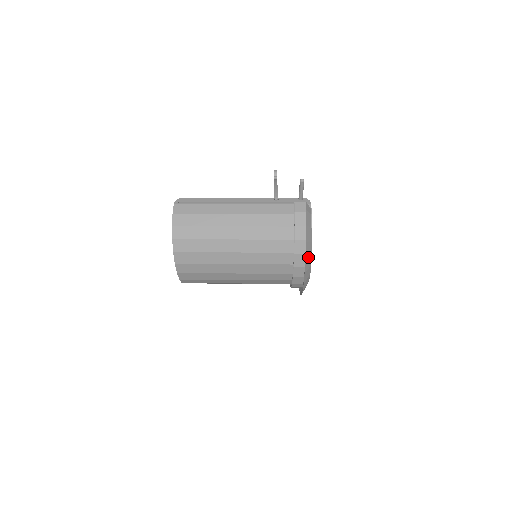
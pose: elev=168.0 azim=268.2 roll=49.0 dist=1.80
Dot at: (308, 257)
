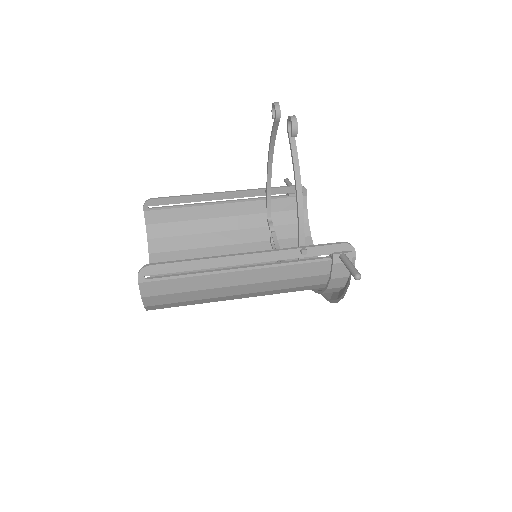
Dot at: (333, 293)
